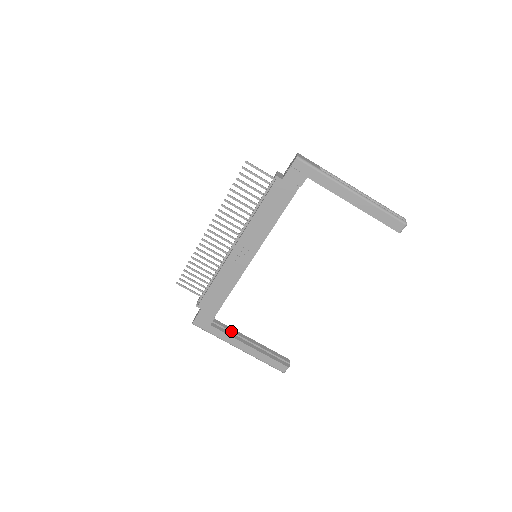
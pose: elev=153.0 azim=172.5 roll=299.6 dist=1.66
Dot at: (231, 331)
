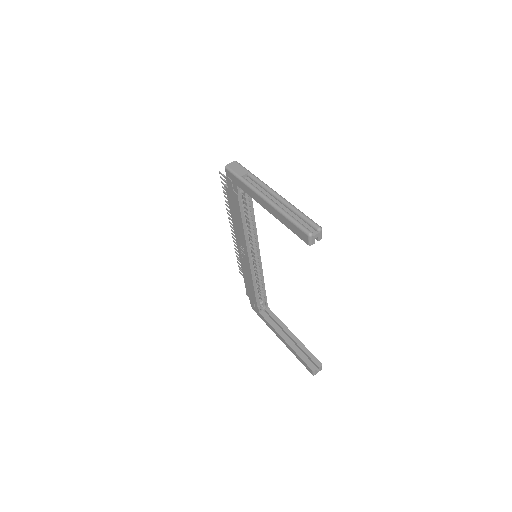
Dot at: (277, 322)
